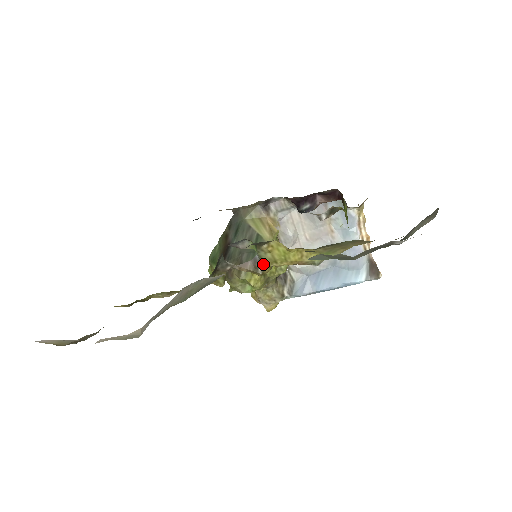
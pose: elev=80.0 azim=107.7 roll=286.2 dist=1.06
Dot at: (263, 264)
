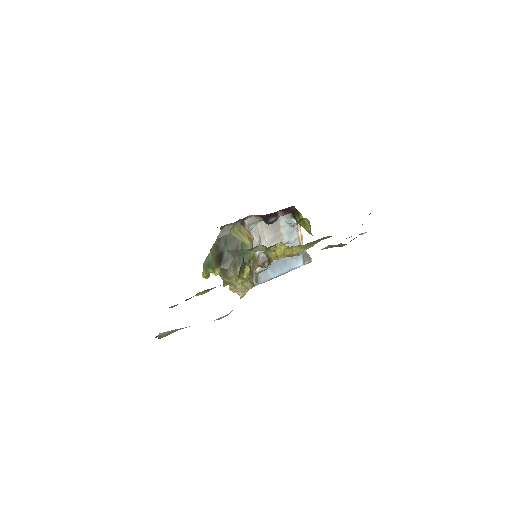
Dot at: (269, 260)
